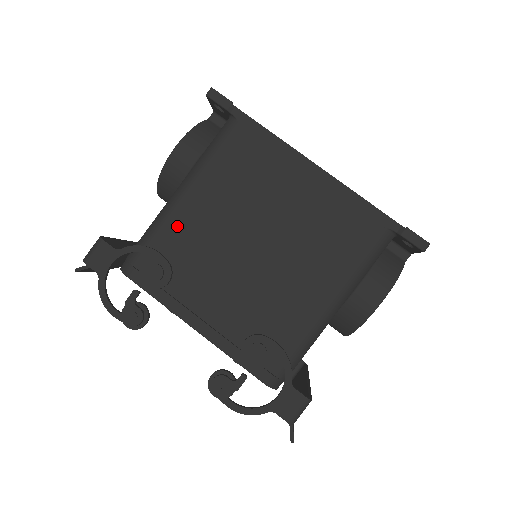
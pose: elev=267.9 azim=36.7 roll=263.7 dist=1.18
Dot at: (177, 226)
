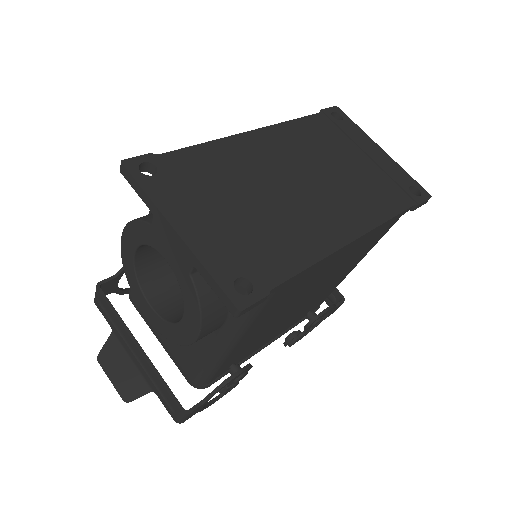
Dot at: (237, 353)
